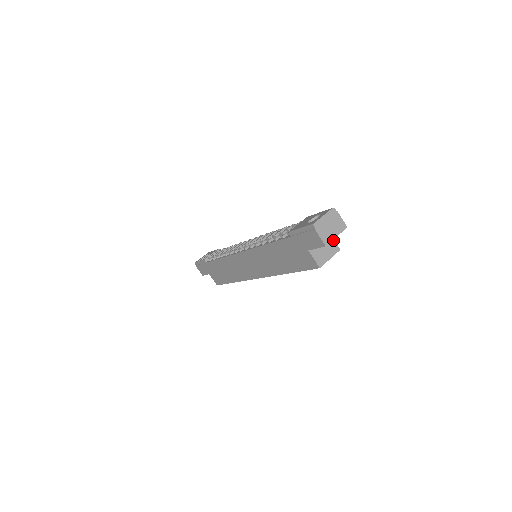
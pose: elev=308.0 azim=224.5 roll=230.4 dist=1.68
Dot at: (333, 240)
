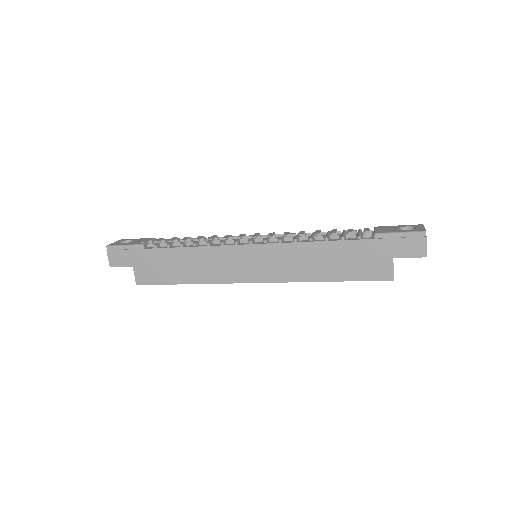
Dot at: occluded
